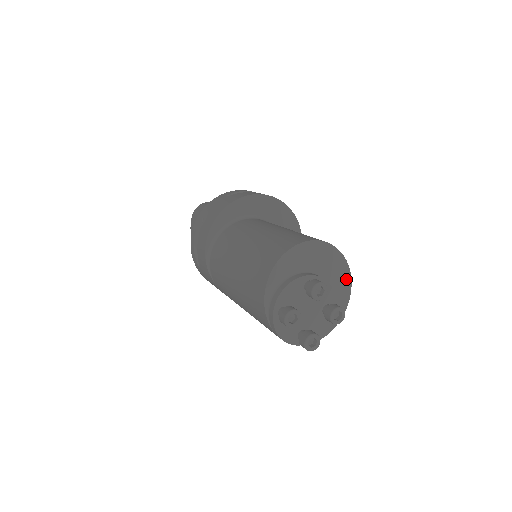
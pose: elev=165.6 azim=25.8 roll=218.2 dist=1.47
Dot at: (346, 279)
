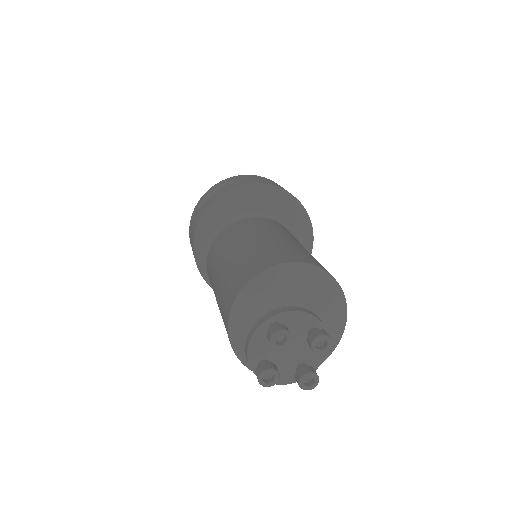
Dot at: (325, 282)
